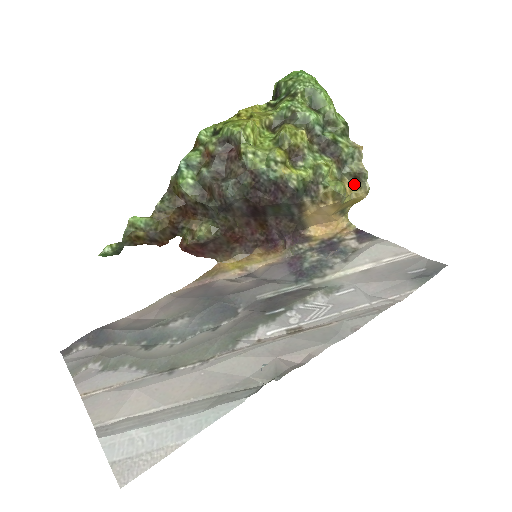
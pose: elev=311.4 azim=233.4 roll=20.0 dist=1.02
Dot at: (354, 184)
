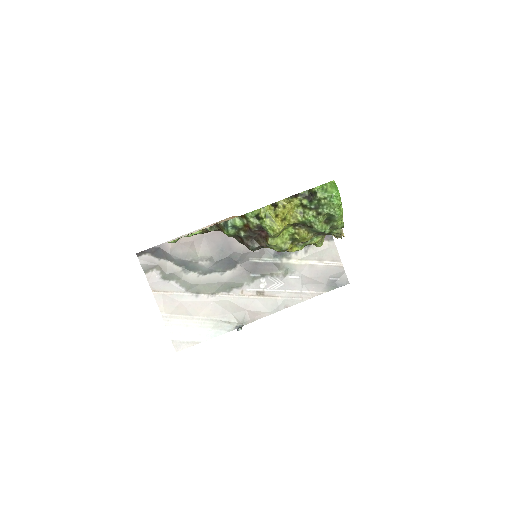
Dot at: occluded
